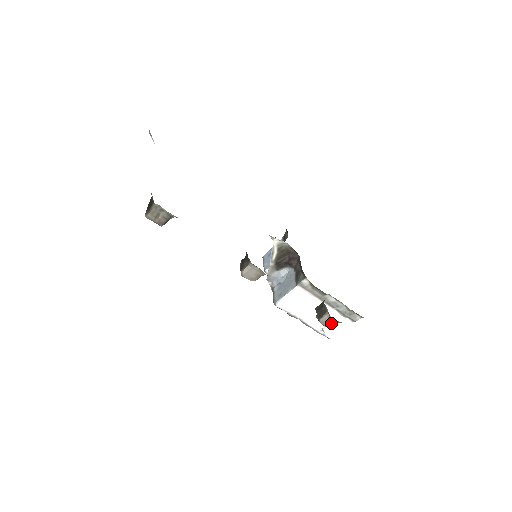
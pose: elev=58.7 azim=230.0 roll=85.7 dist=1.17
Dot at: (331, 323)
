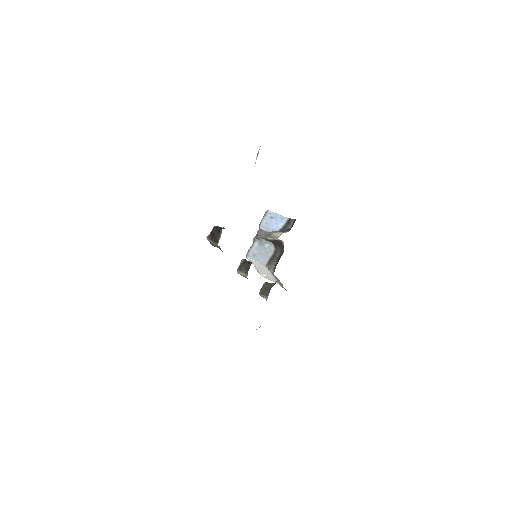
Dot at: (265, 298)
